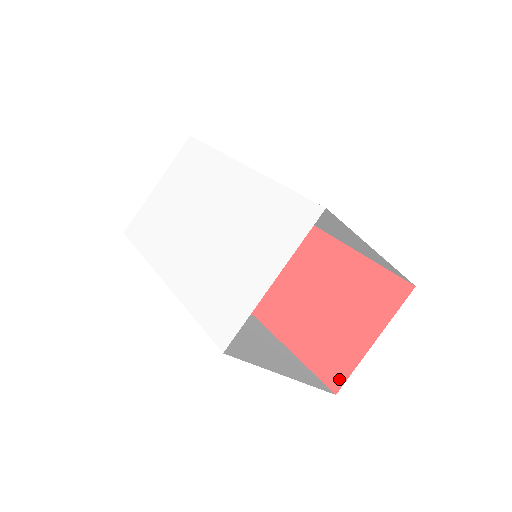
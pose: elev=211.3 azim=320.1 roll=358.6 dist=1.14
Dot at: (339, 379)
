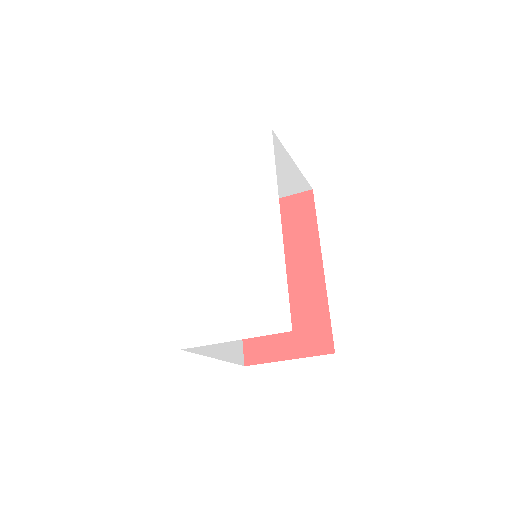
Dot at: (253, 360)
